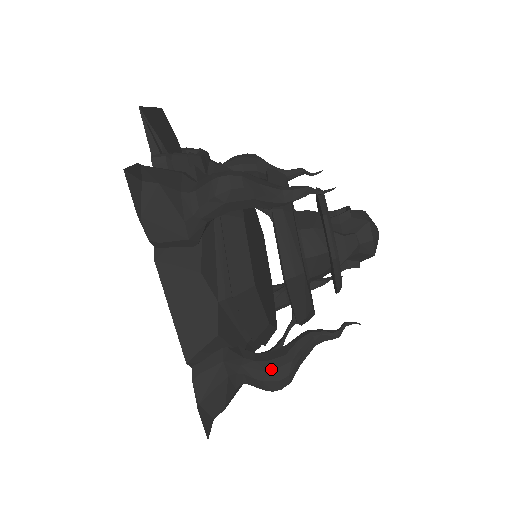
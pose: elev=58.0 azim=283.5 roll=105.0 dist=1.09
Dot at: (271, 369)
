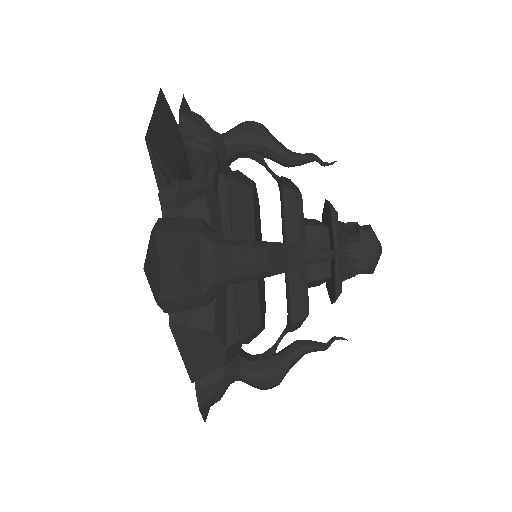
Dot at: (265, 378)
